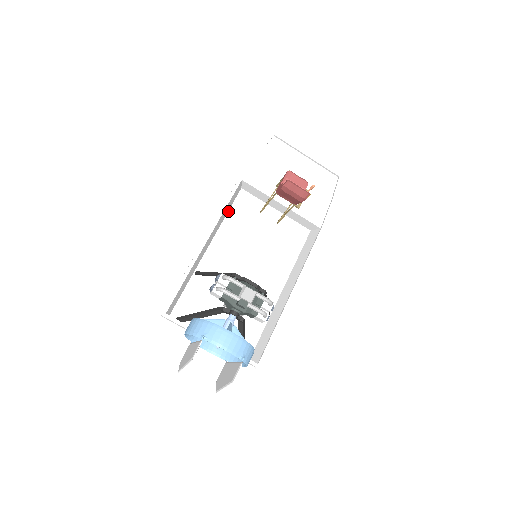
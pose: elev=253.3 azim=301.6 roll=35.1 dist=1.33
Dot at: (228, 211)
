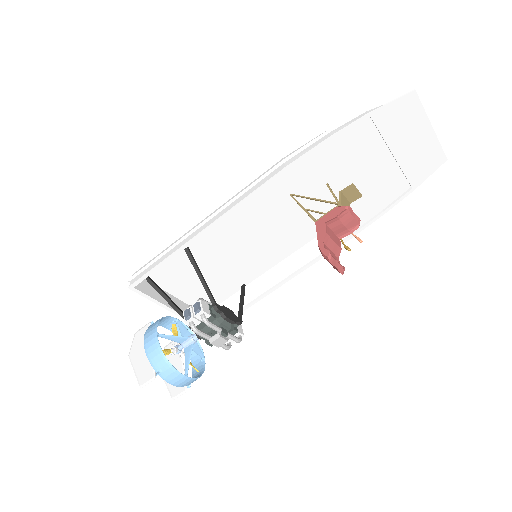
Dot at: occluded
